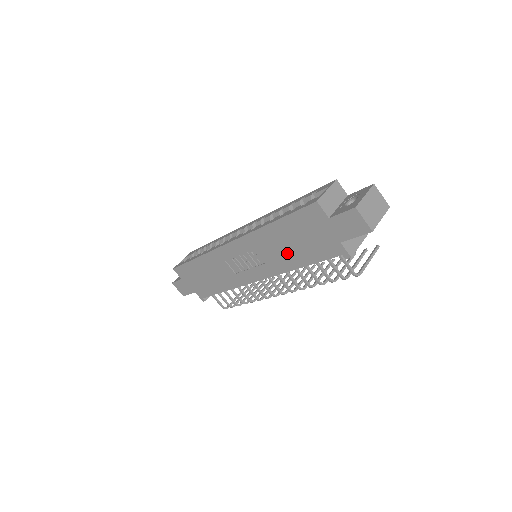
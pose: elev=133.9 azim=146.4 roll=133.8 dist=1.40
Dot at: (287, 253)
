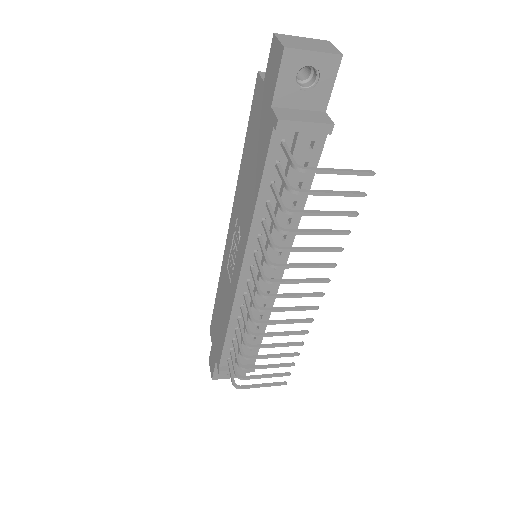
Dot at: (250, 189)
